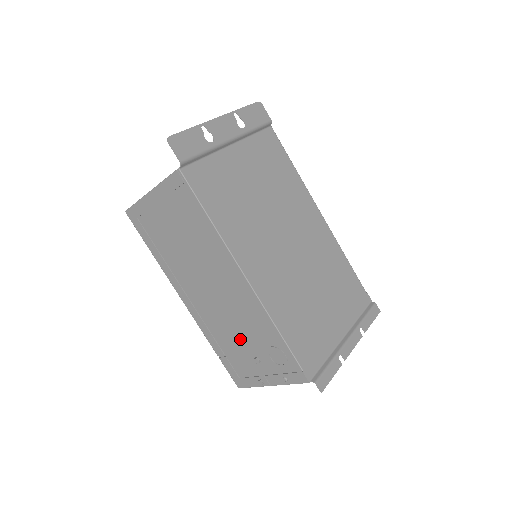
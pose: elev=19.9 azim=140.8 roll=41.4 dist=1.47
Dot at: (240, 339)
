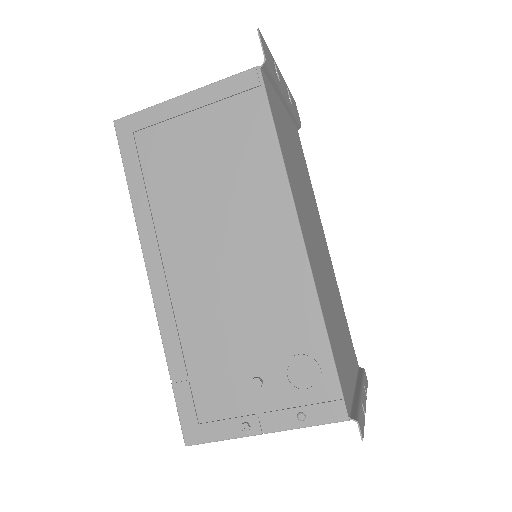
Dot at: (238, 344)
